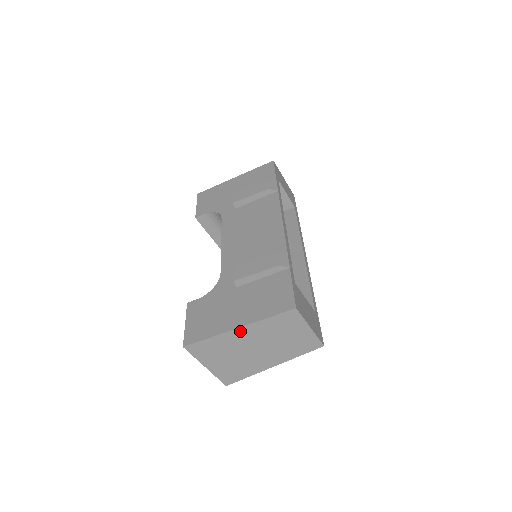
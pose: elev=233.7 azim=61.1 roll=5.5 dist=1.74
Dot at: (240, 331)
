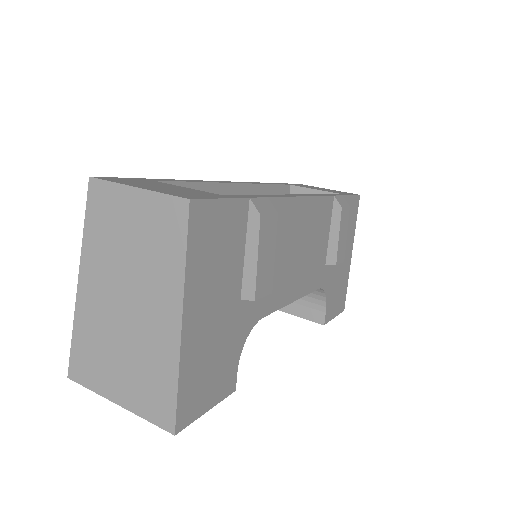
Dot at: (84, 286)
